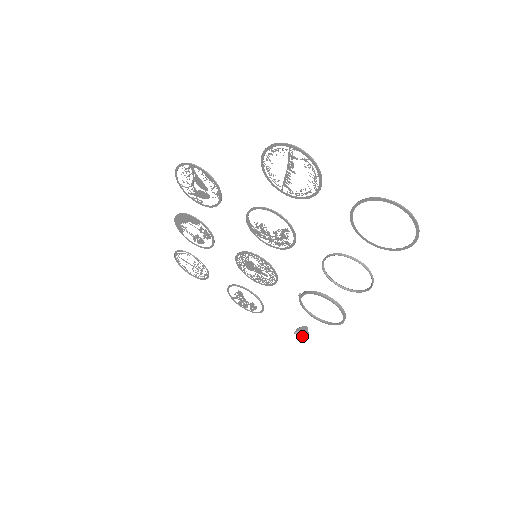
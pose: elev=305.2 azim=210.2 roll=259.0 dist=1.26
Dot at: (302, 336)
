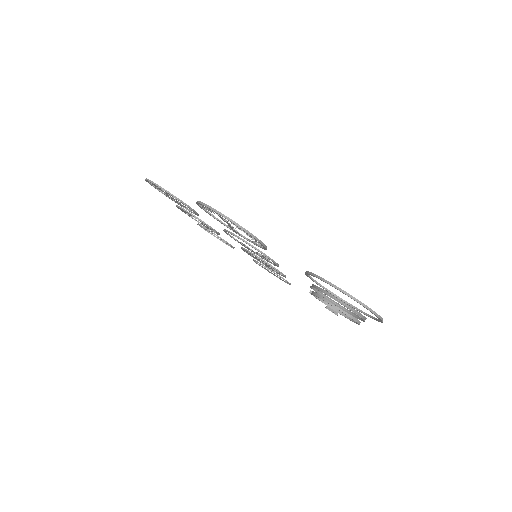
Dot at: occluded
